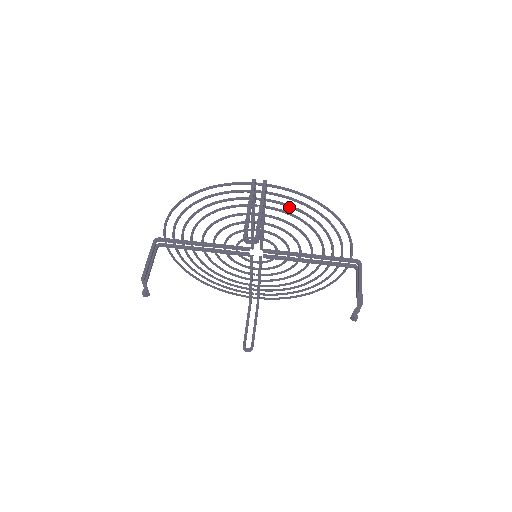
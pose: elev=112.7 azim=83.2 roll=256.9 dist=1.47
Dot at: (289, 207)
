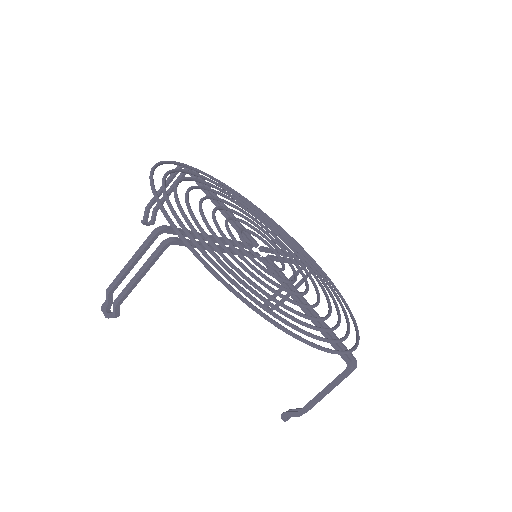
Dot at: (228, 271)
